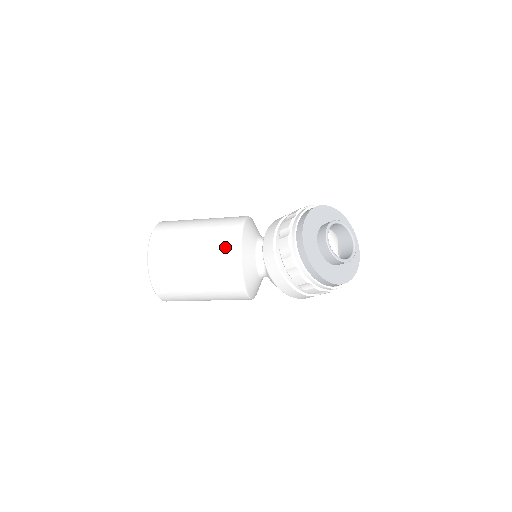
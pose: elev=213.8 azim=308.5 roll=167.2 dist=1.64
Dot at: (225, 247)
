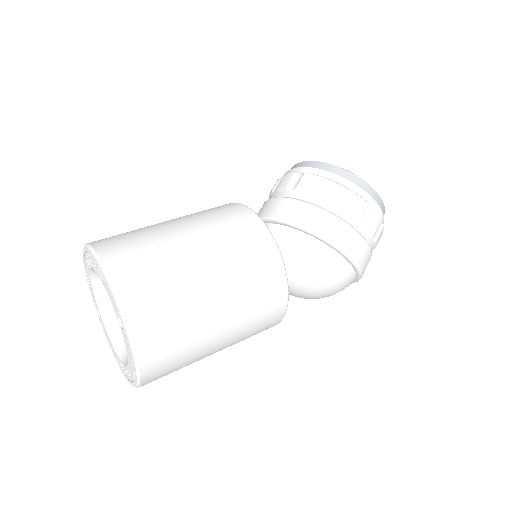
Dot at: (214, 208)
